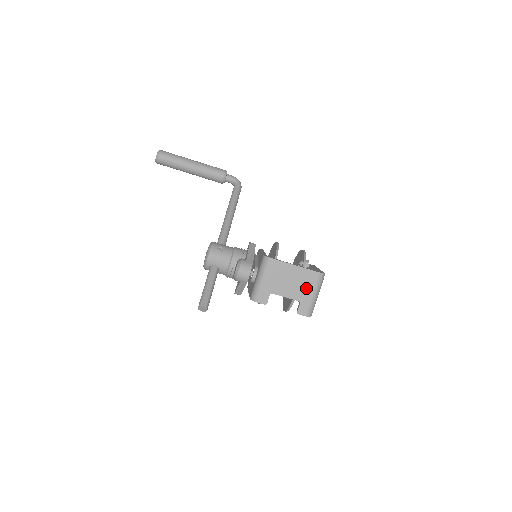
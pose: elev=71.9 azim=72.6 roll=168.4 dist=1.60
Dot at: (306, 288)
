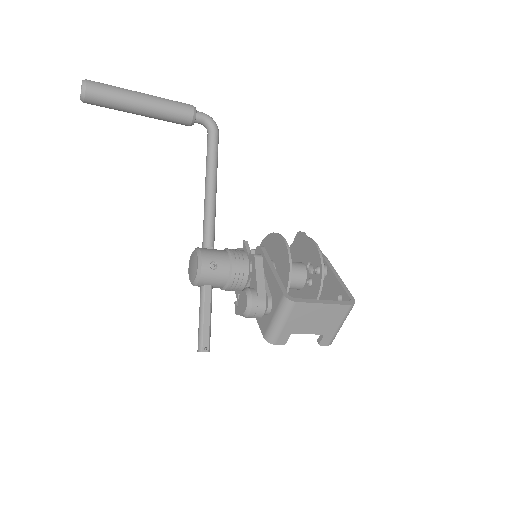
Dot at: (333, 322)
